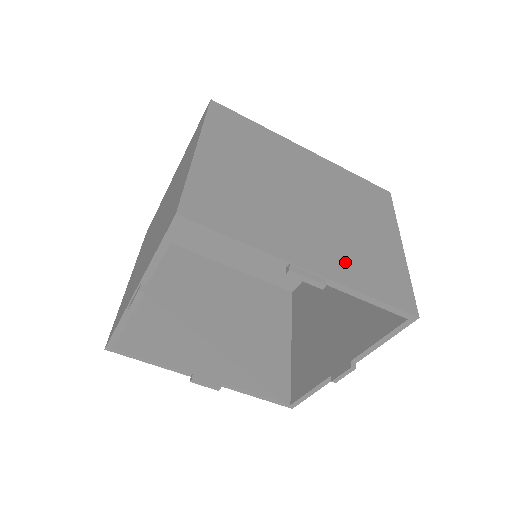
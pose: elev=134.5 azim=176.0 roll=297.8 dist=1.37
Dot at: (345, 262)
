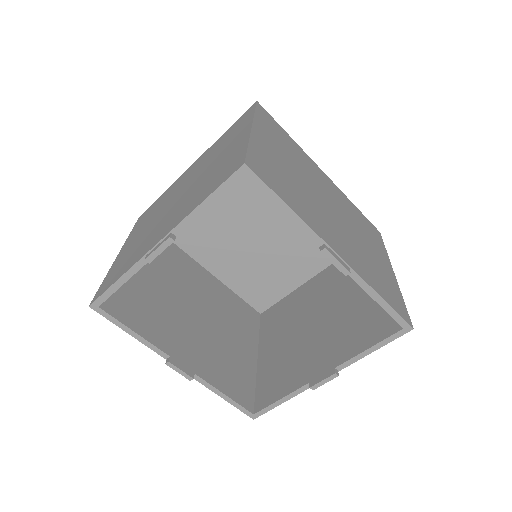
Dot at: (360, 263)
